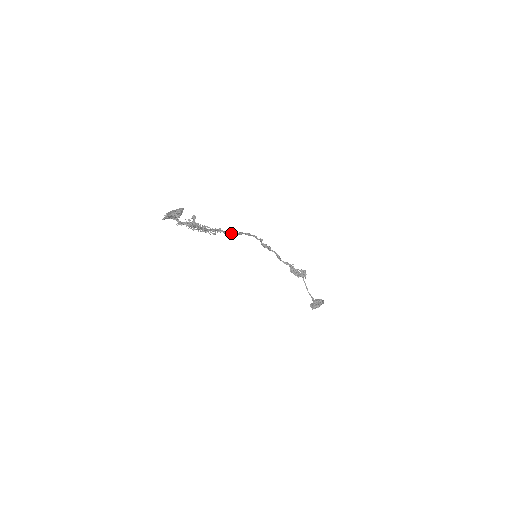
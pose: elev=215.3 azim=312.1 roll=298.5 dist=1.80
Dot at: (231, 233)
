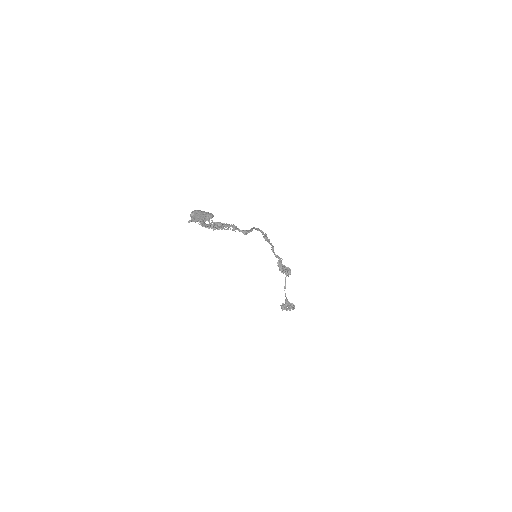
Dot at: (244, 231)
